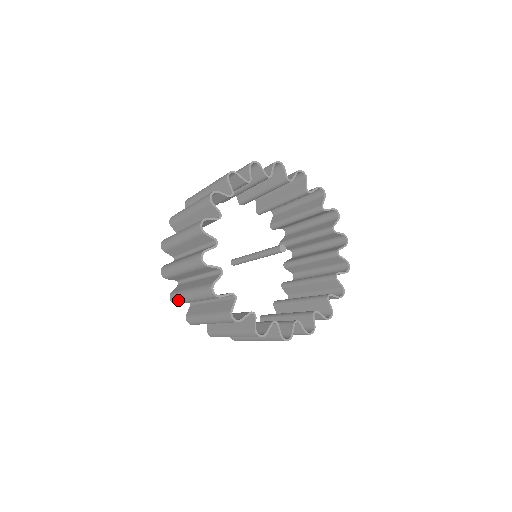
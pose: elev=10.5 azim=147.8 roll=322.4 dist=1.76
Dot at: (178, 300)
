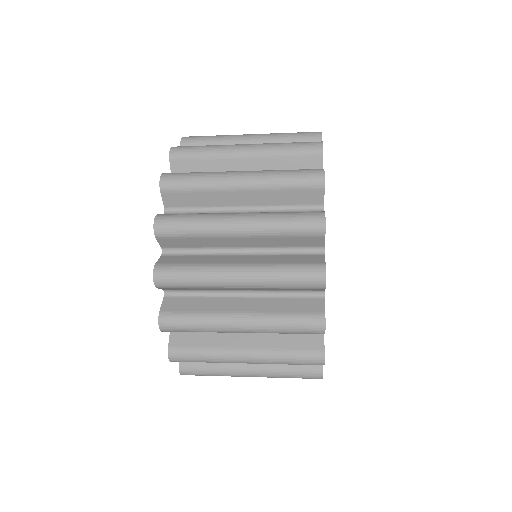
Dot at: occluded
